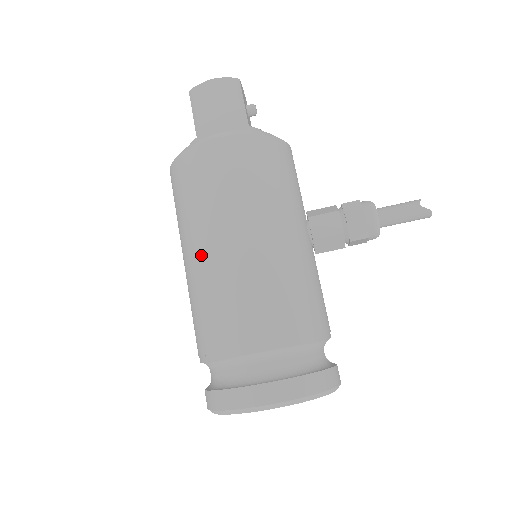
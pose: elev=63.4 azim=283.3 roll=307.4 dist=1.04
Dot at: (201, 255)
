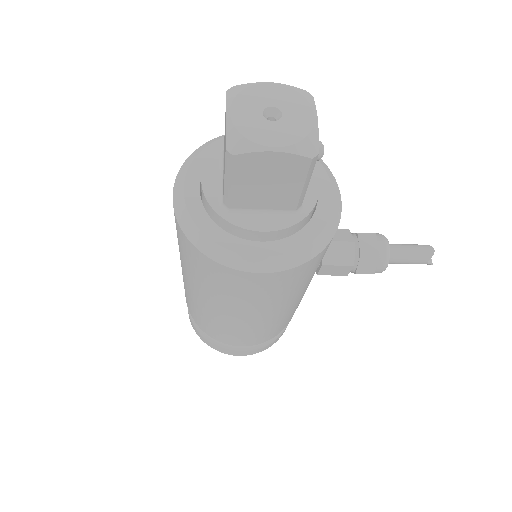
Dot at: (210, 308)
